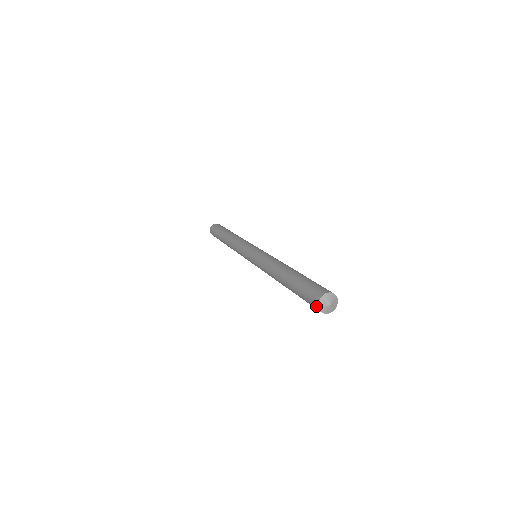
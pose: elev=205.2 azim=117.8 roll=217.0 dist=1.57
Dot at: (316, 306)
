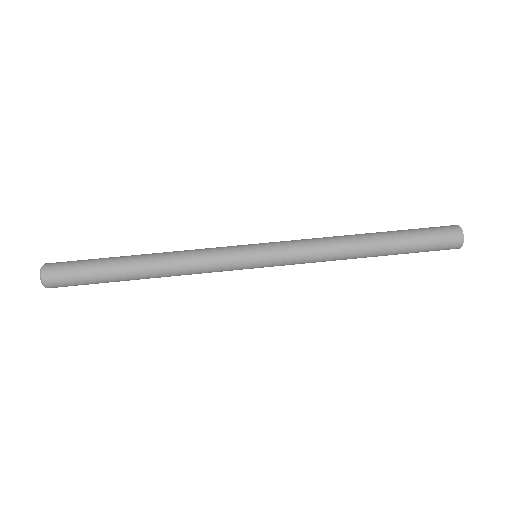
Dot at: (459, 233)
